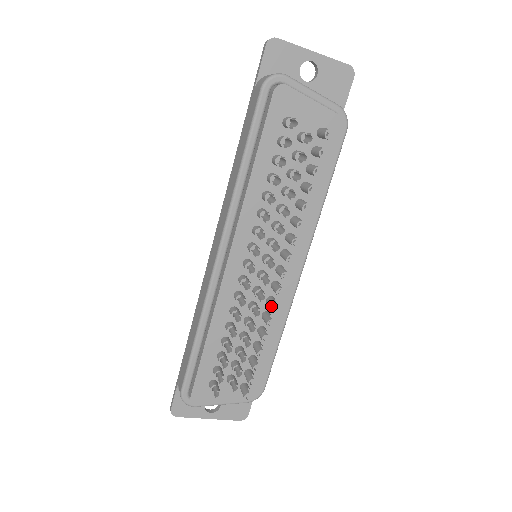
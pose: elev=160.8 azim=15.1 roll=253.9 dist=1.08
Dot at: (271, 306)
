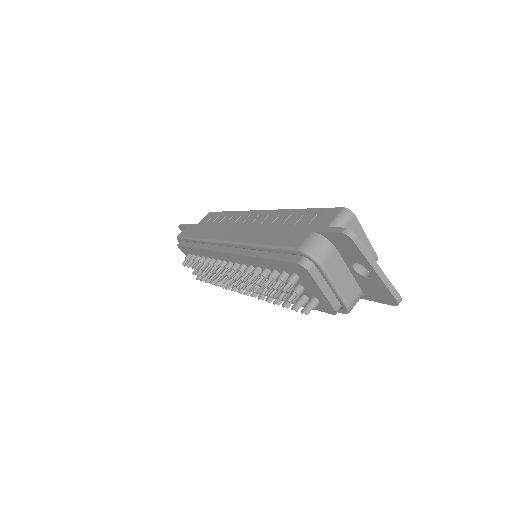
Dot at: (226, 287)
